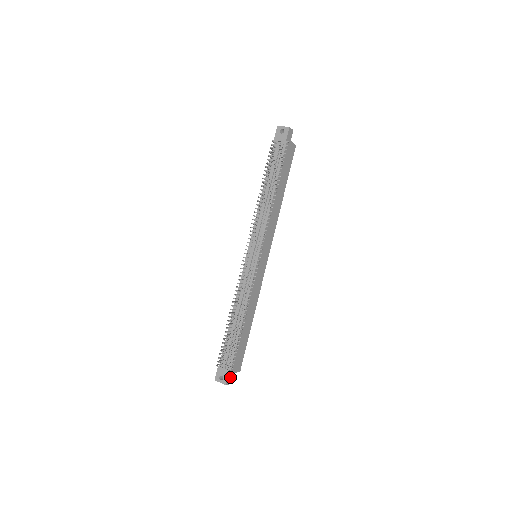
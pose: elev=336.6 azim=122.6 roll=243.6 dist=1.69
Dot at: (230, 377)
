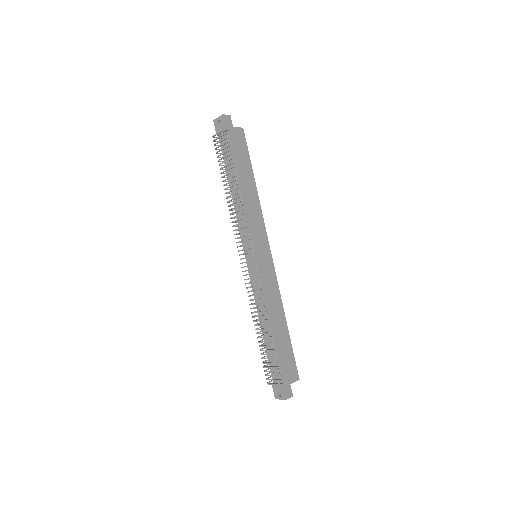
Dot at: (288, 390)
